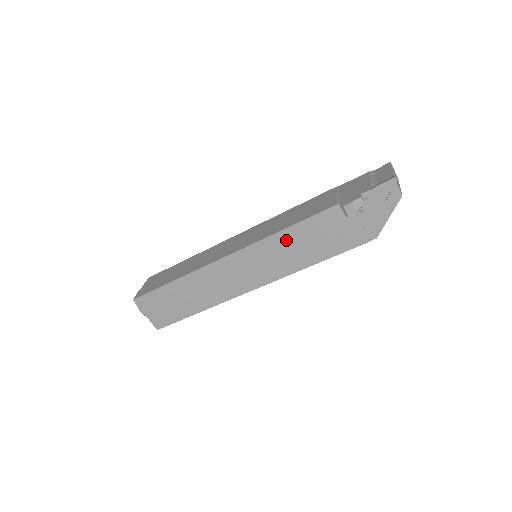
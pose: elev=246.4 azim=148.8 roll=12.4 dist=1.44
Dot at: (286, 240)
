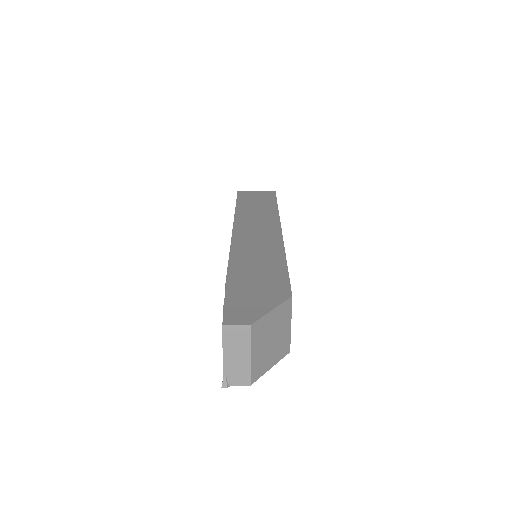
Dot at: occluded
